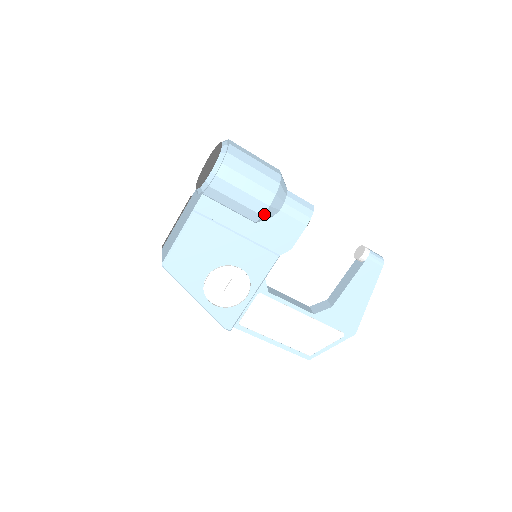
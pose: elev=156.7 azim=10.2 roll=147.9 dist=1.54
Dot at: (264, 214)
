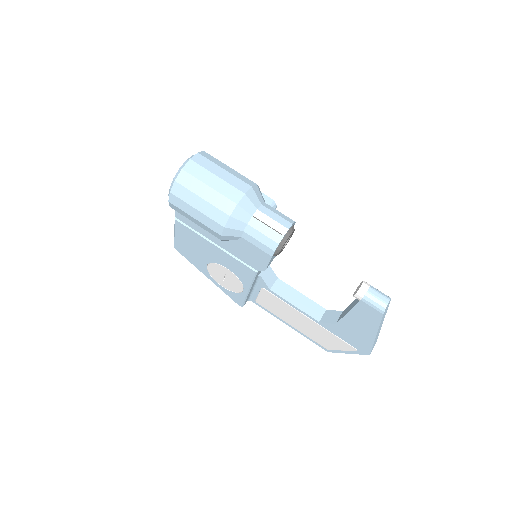
Dot at: (222, 239)
